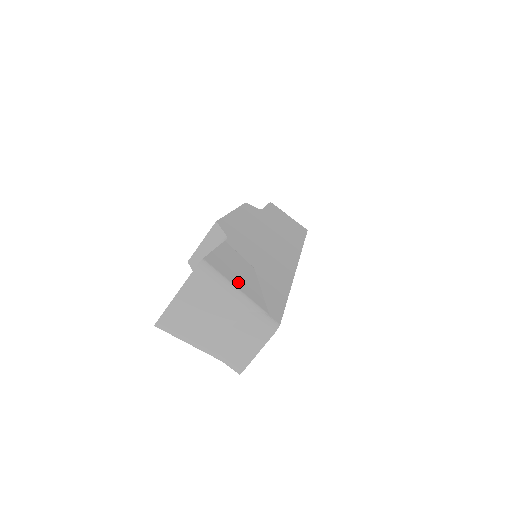
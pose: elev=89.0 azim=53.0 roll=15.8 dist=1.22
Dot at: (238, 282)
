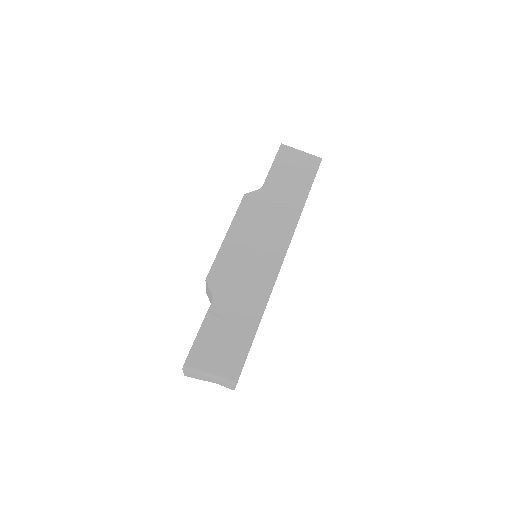
Dot at: (210, 363)
